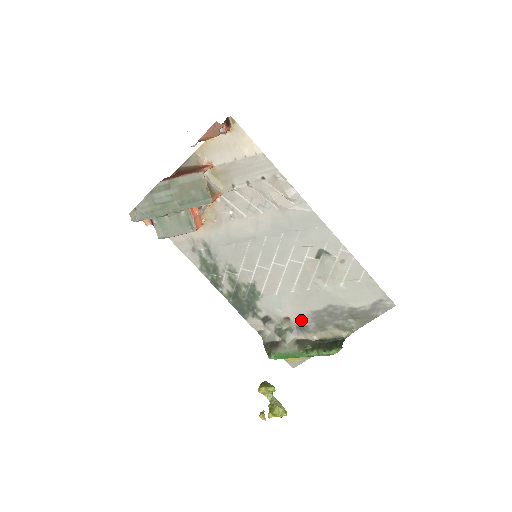
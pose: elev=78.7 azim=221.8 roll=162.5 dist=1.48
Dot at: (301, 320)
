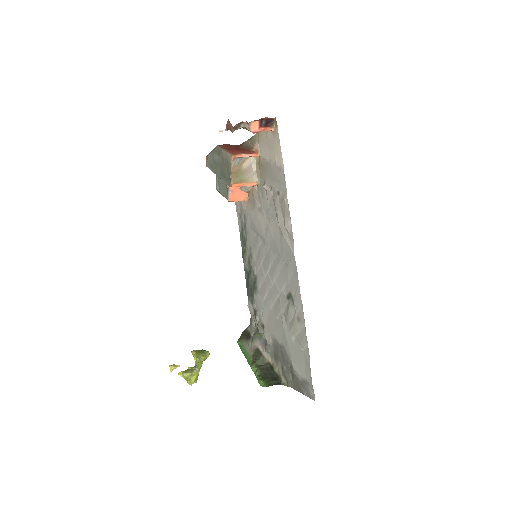
Dot at: (268, 337)
